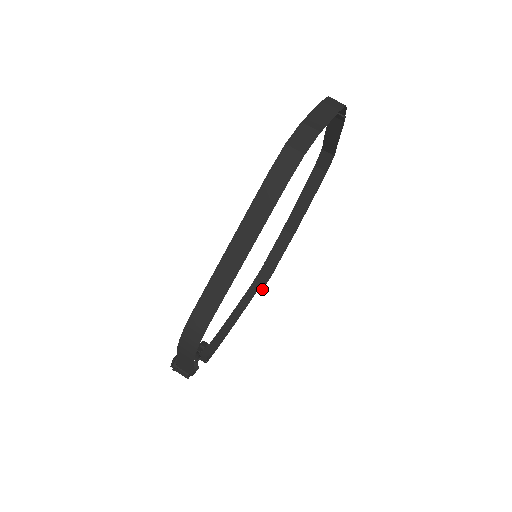
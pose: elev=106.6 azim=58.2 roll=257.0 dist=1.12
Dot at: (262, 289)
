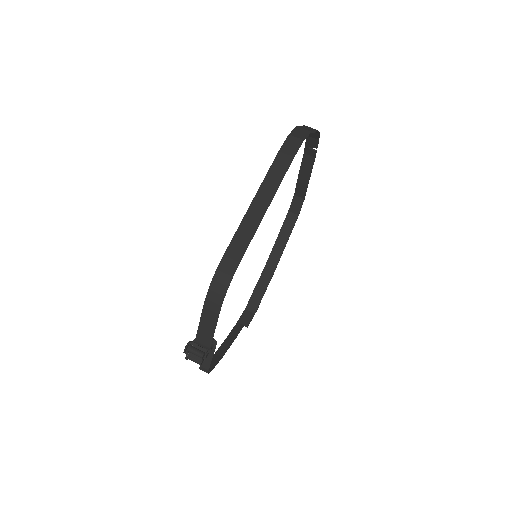
Dot at: (249, 323)
